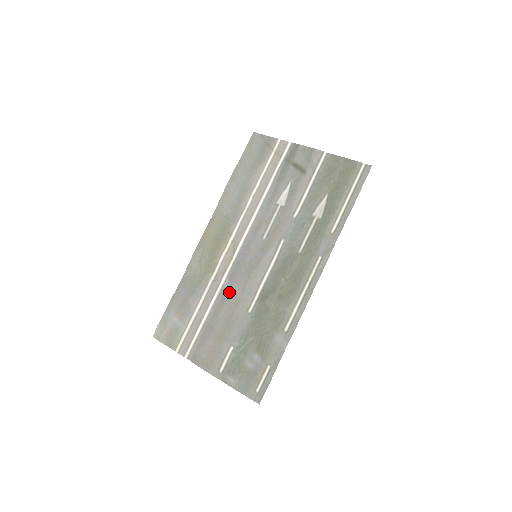
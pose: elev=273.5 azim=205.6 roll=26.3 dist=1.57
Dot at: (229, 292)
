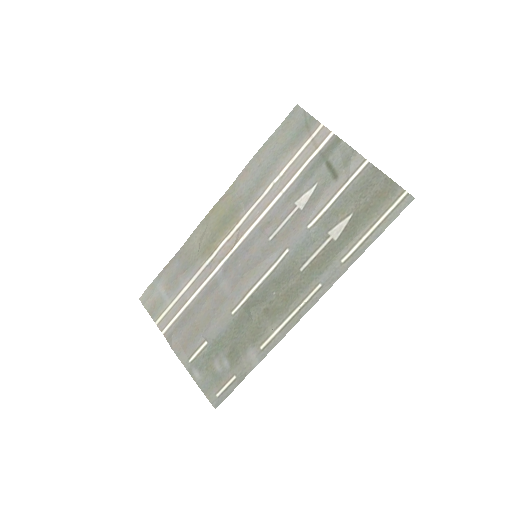
Dot at: (219, 284)
